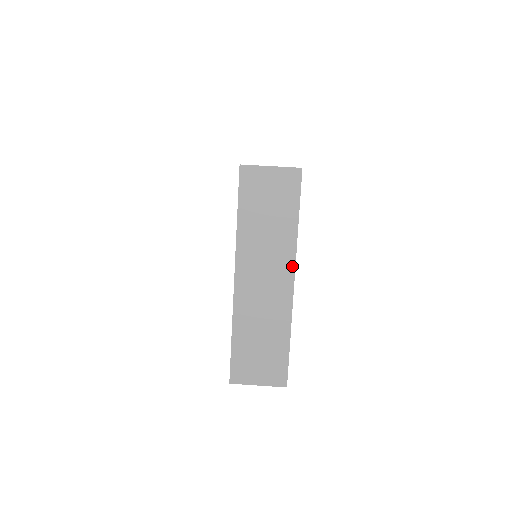
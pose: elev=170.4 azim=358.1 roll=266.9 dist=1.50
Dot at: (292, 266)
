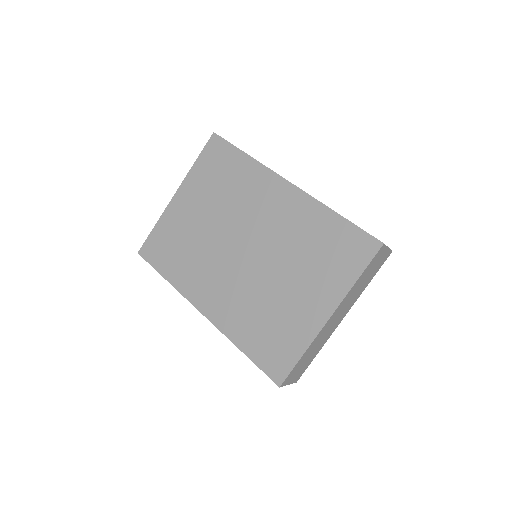
Dot at: occluded
